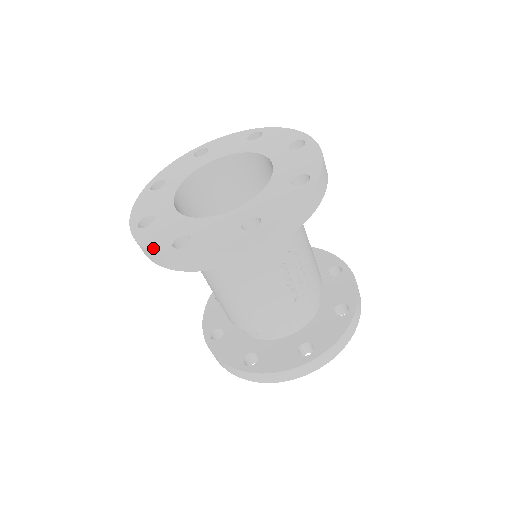
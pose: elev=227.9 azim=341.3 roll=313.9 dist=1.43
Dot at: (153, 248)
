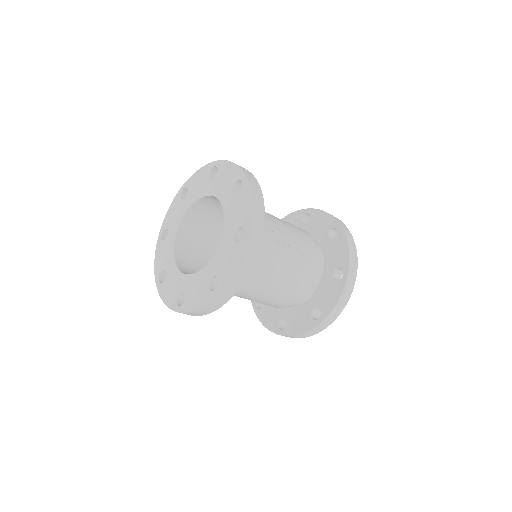
Dot at: (202, 304)
